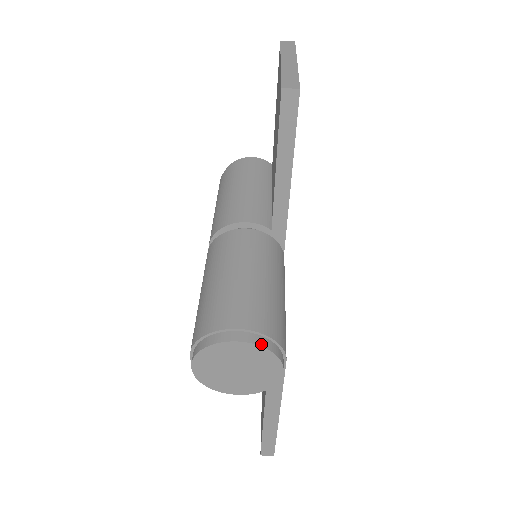
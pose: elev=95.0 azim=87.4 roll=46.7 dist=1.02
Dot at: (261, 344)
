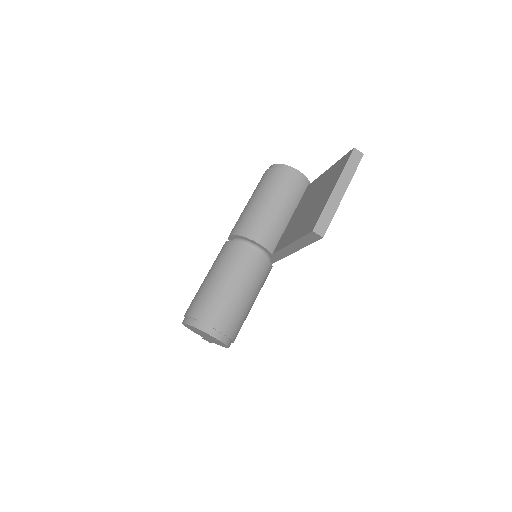
Dot at: (222, 340)
